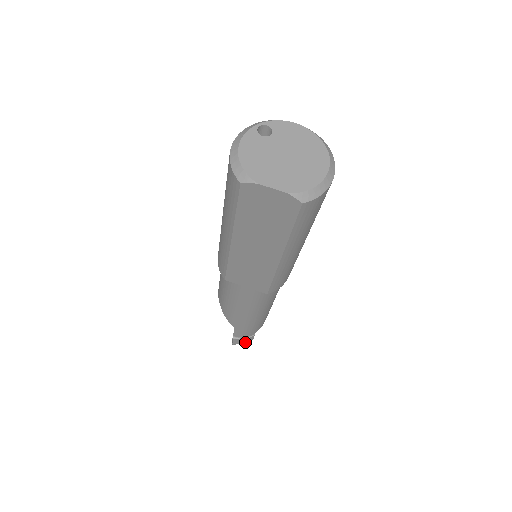
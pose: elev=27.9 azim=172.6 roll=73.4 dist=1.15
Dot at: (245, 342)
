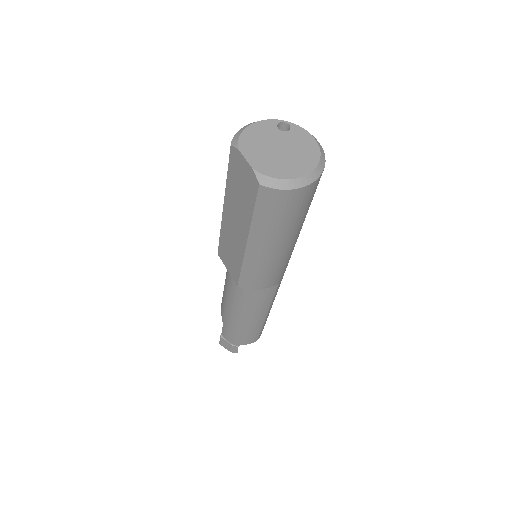
Dot at: (229, 349)
